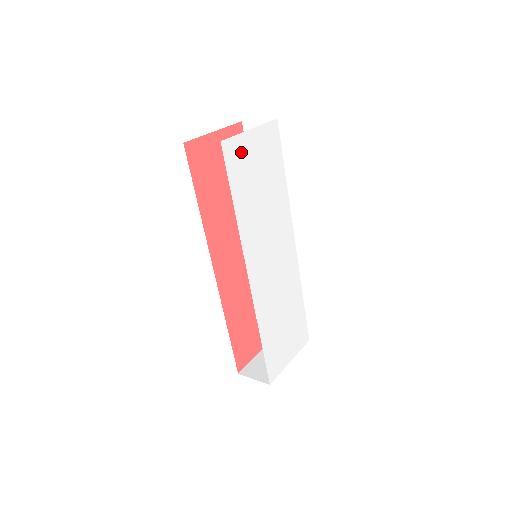
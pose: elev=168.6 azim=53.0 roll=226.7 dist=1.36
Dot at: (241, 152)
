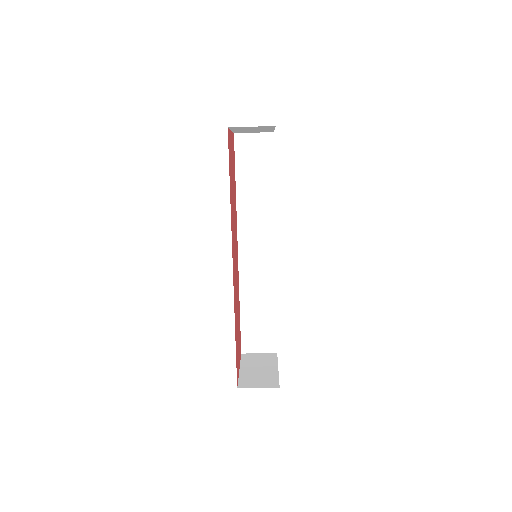
Dot at: occluded
